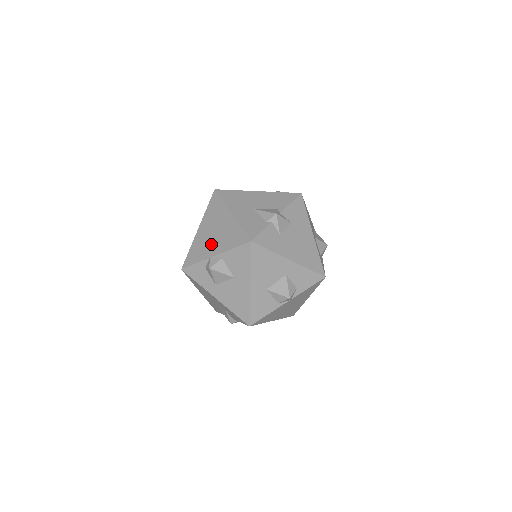
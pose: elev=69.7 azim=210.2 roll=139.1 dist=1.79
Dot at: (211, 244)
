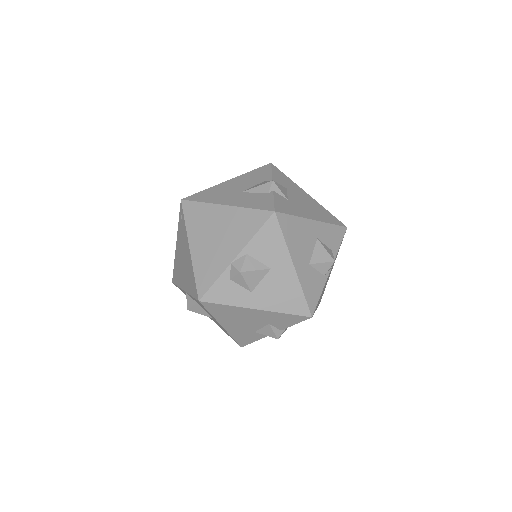
Dot at: (221, 249)
